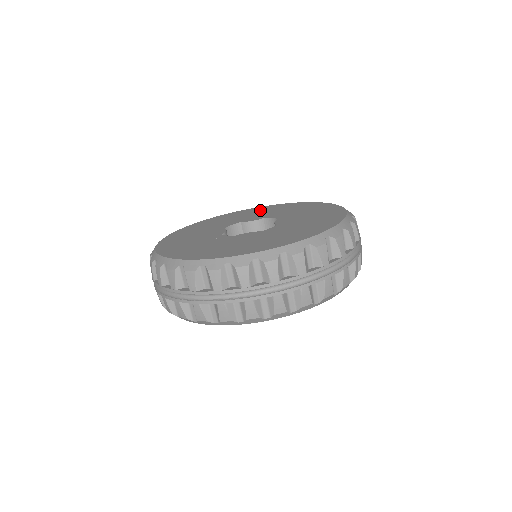
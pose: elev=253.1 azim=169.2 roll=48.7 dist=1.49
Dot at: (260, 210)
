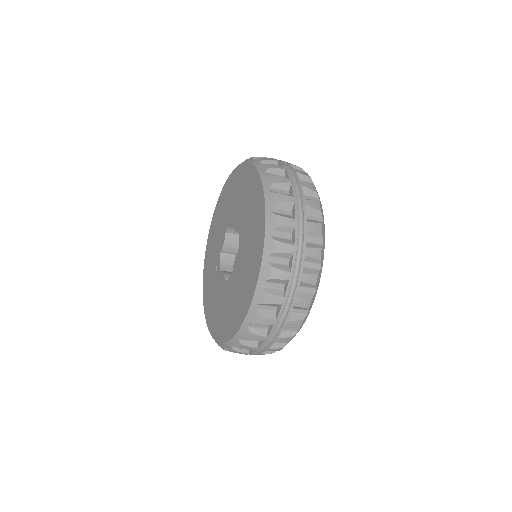
Dot at: (247, 188)
